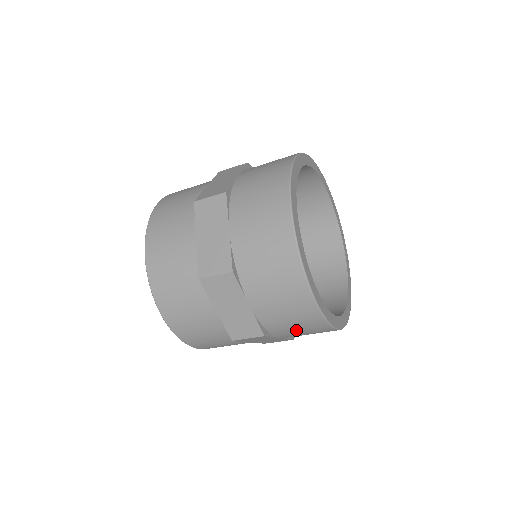
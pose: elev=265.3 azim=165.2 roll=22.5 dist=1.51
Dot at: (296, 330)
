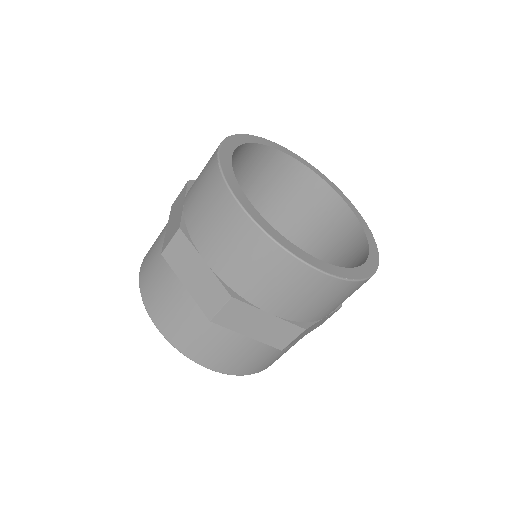
Dot at: (331, 305)
